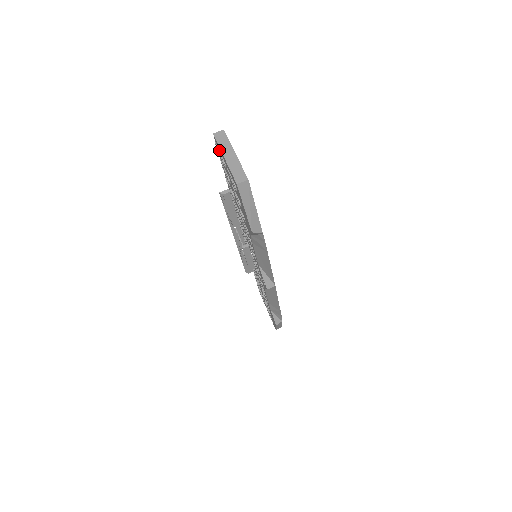
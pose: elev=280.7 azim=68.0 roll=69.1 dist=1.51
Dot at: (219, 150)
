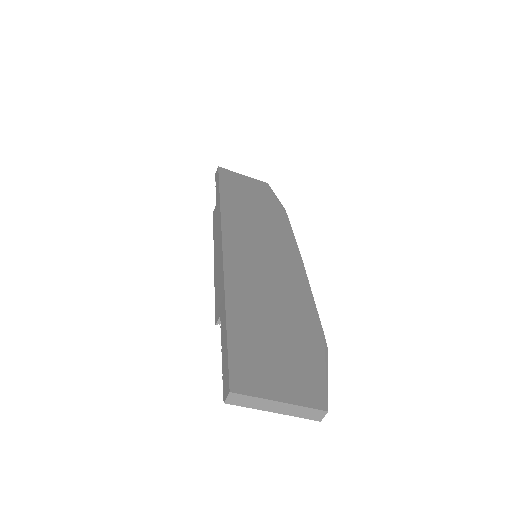
Dot at: occluded
